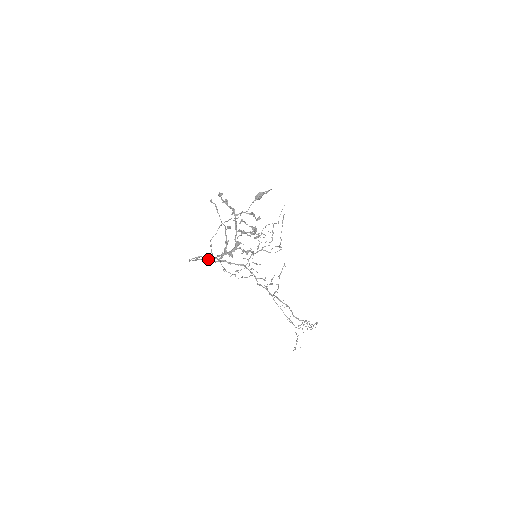
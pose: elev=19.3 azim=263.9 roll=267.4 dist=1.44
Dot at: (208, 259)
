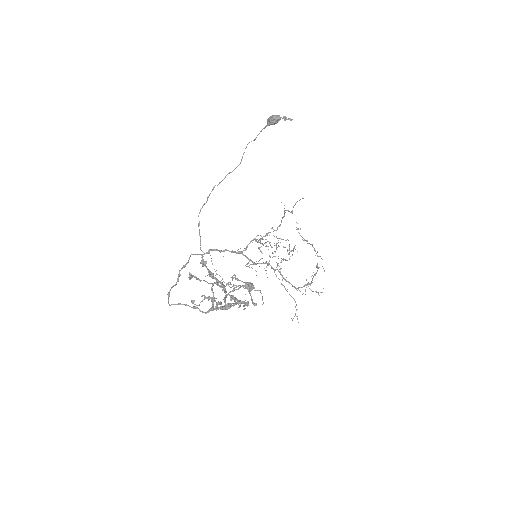
Dot at: (191, 307)
